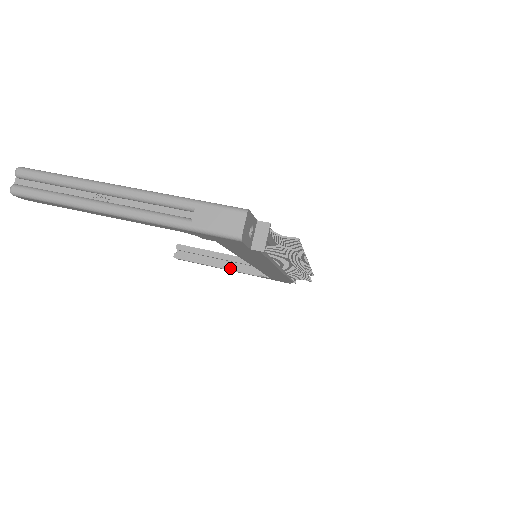
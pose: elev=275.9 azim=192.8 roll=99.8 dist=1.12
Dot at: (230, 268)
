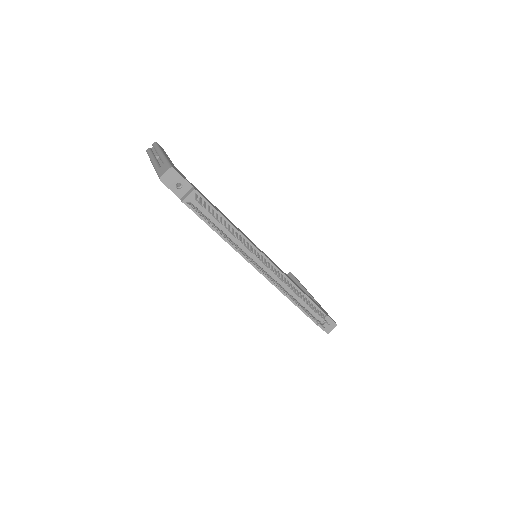
Dot at: occluded
